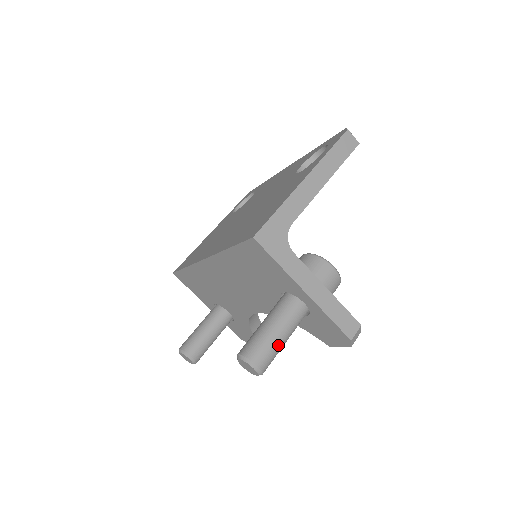
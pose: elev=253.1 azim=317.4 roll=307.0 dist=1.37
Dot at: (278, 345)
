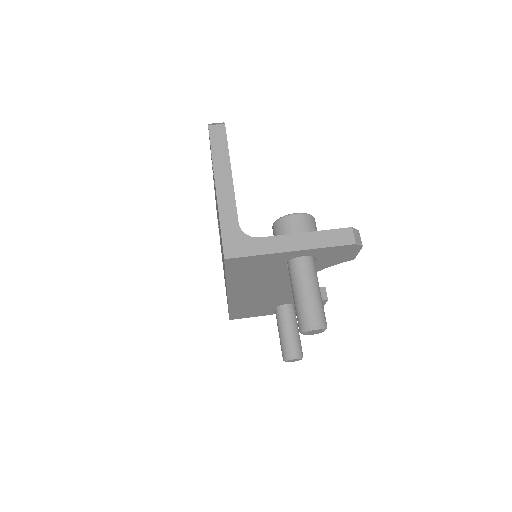
Dot at: (315, 299)
